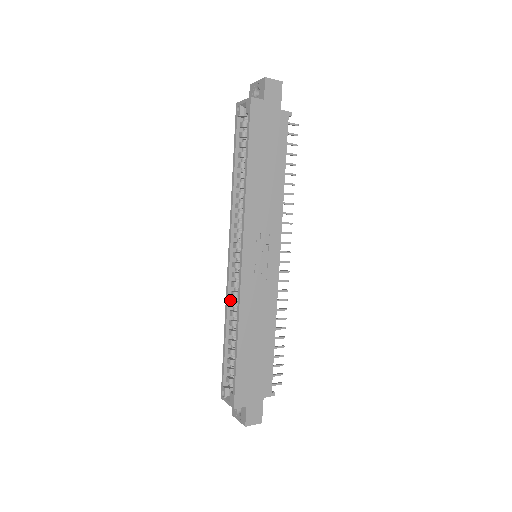
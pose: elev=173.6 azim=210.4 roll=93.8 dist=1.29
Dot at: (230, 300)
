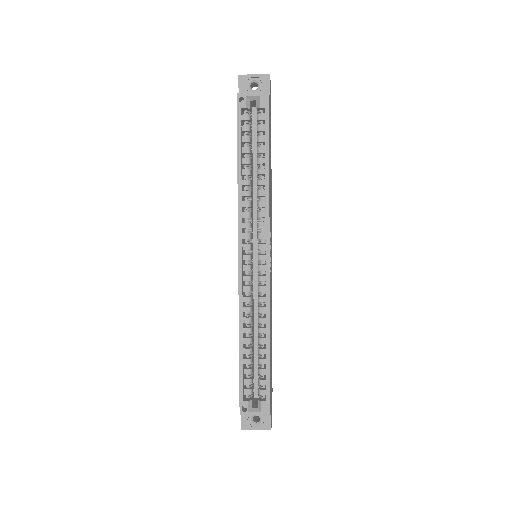
Dot at: (243, 306)
